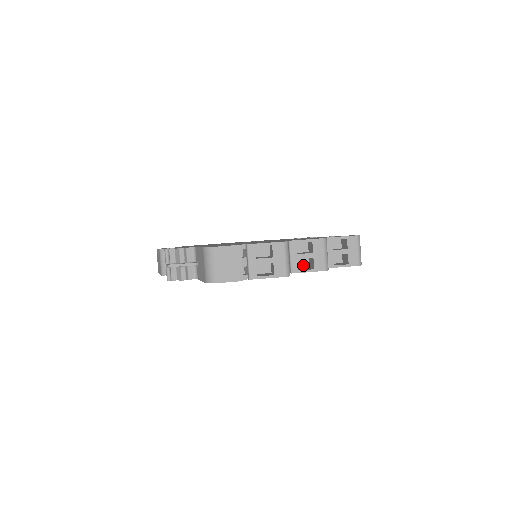
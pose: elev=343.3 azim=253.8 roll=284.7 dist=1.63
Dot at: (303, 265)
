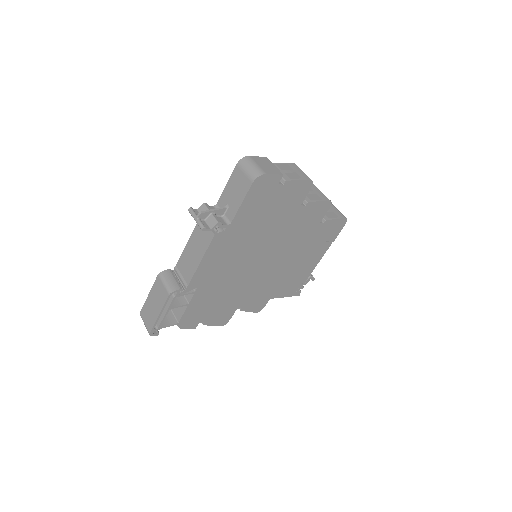
Dot at: occluded
